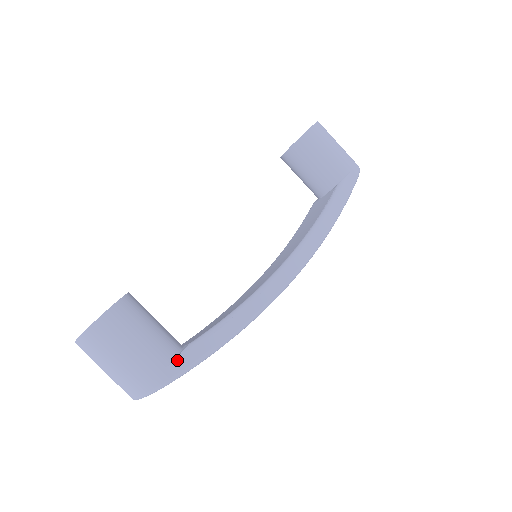
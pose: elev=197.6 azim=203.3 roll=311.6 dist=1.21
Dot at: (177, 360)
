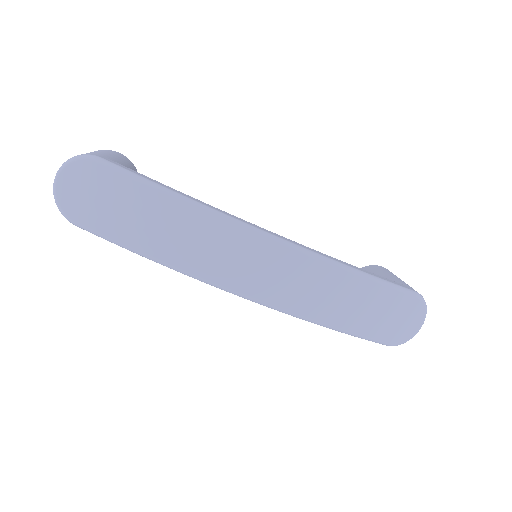
Dot at: (119, 164)
